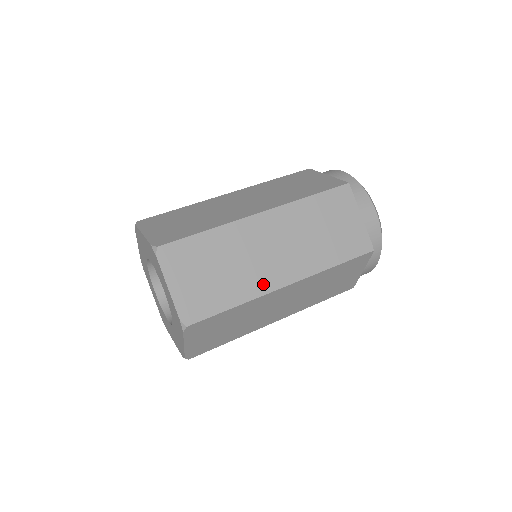
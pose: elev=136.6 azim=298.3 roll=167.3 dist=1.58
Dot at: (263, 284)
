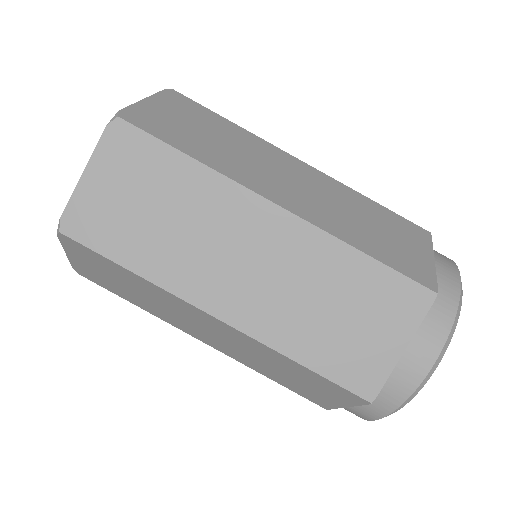
Dot at: (189, 284)
